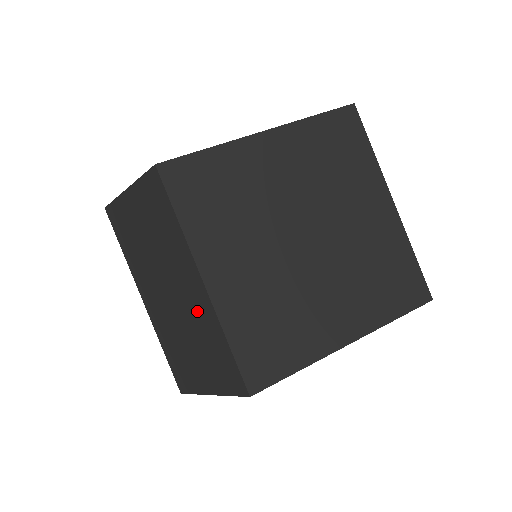
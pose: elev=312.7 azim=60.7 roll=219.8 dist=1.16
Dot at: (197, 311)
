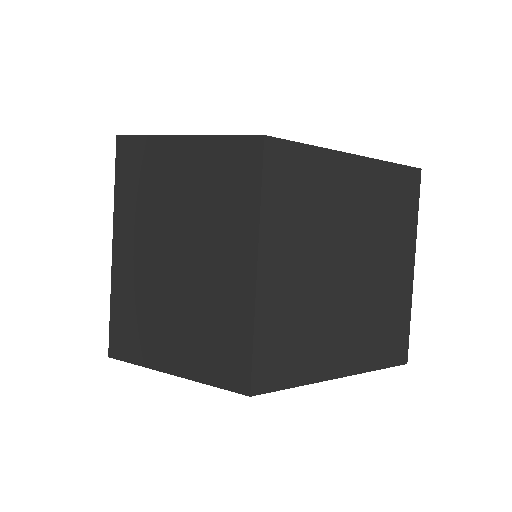
Dot at: (219, 291)
